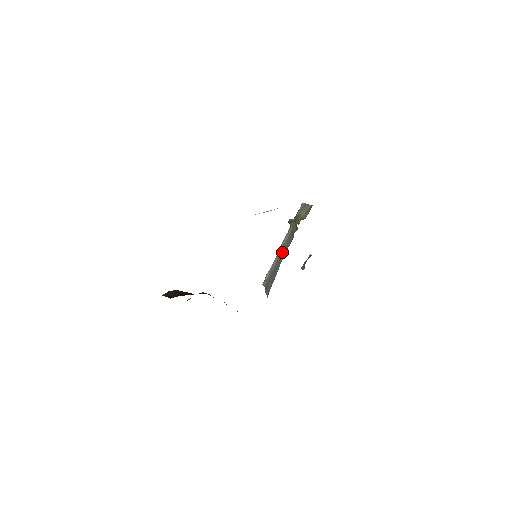
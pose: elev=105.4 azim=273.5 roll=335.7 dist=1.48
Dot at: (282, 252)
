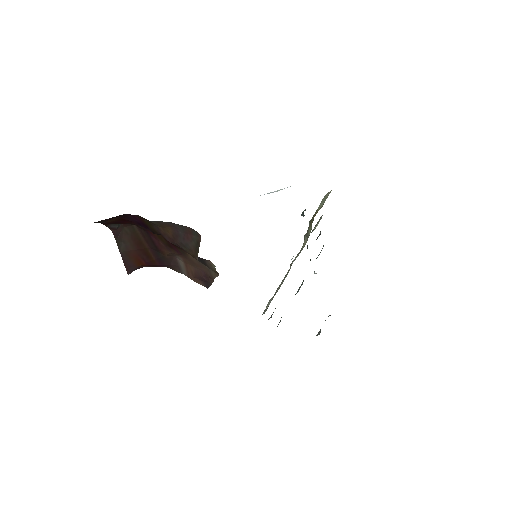
Dot at: occluded
